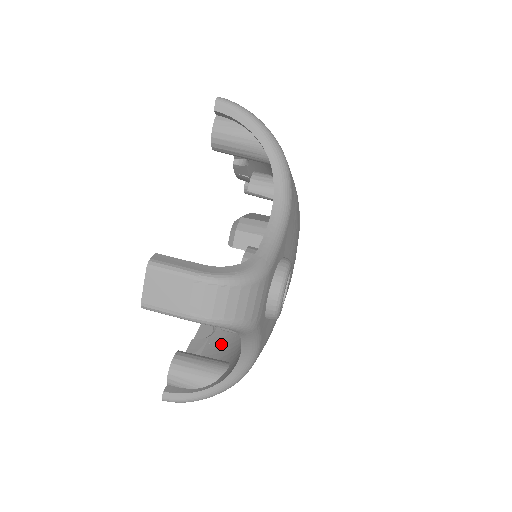
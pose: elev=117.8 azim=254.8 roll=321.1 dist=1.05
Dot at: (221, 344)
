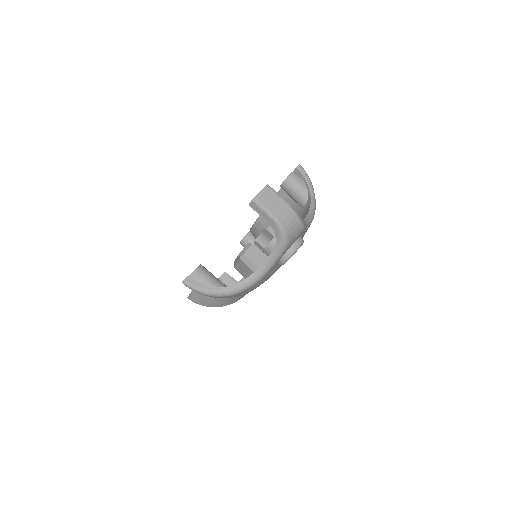
Dot at: occluded
